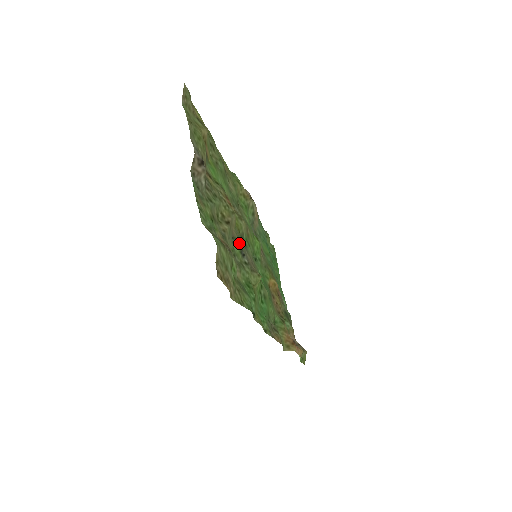
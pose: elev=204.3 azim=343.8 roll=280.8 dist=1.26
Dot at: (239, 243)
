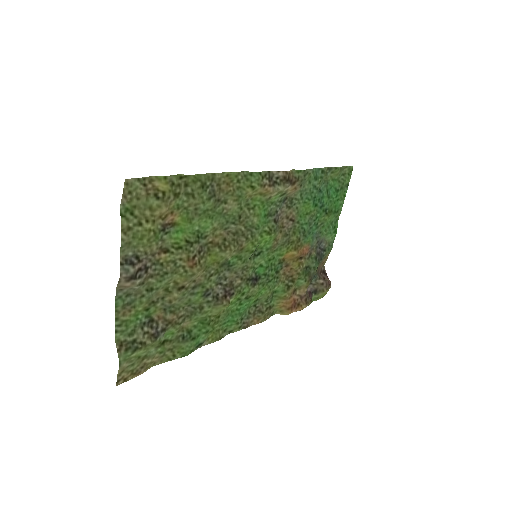
Dot at: (205, 286)
